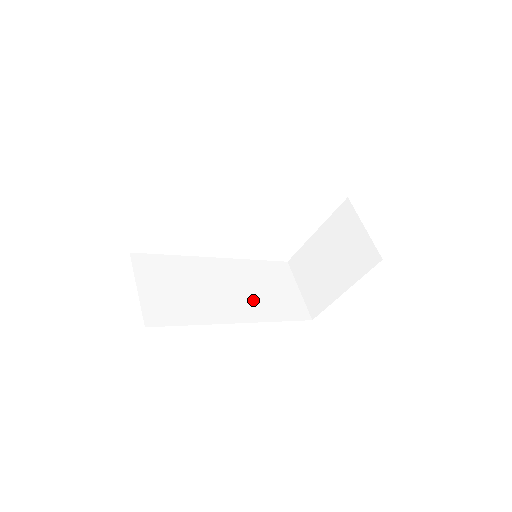
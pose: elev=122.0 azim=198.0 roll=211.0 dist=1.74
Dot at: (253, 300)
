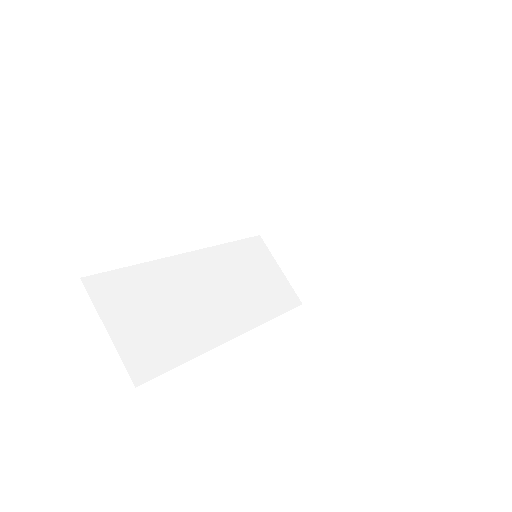
Dot at: (241, 299)
